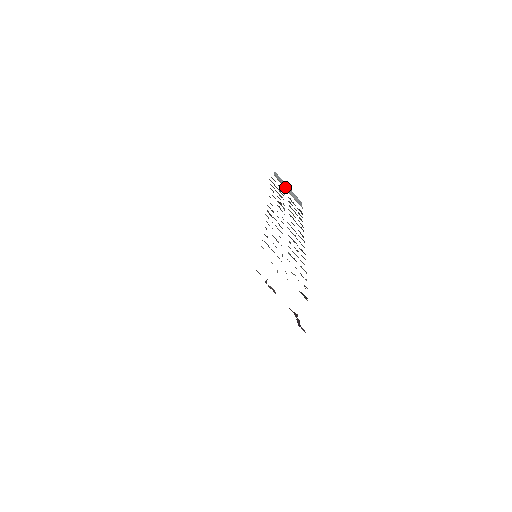
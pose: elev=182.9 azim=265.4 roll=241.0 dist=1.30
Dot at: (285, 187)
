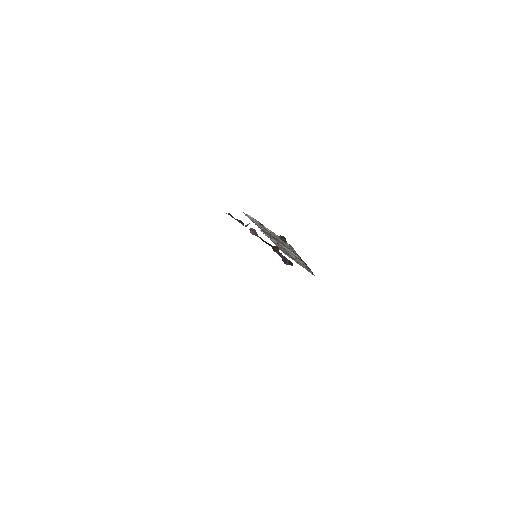
Dot at: occluded
